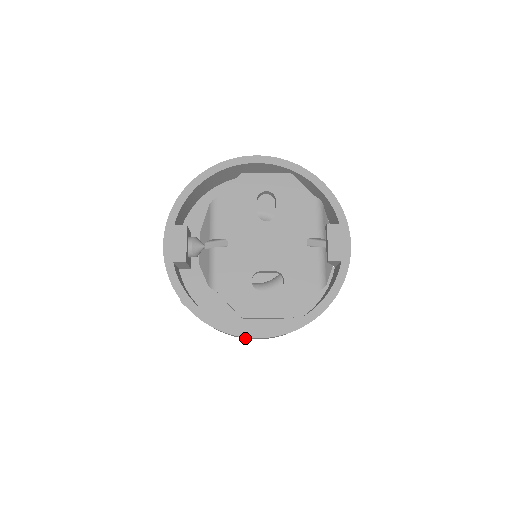
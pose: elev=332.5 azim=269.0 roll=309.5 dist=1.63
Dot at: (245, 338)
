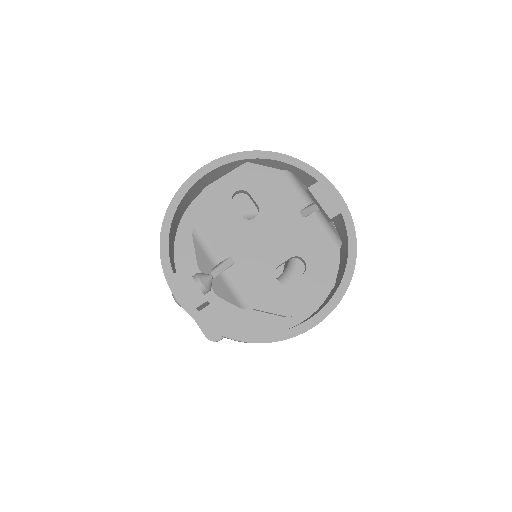
Dot at: occluded
